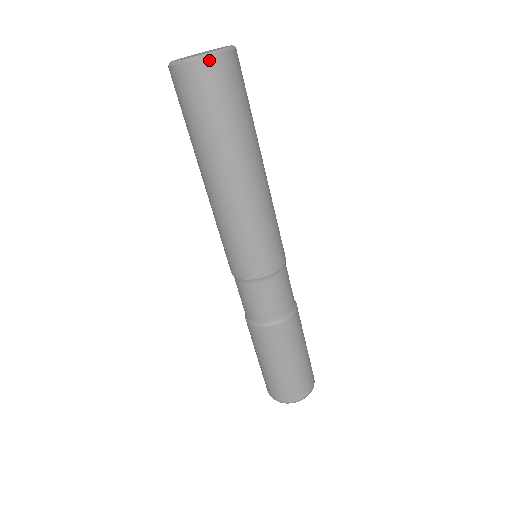
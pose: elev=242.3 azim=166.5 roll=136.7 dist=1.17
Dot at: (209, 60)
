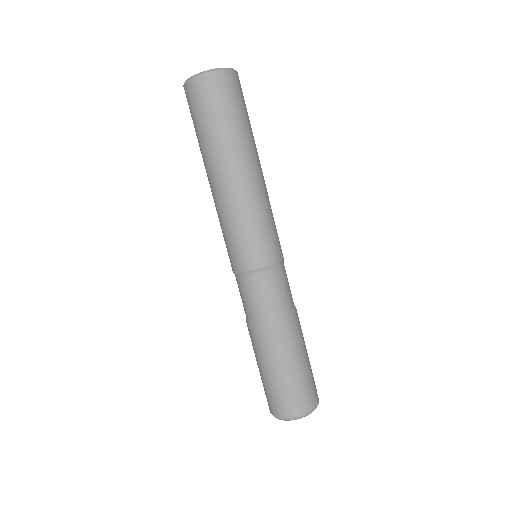
Dot at: (218, 73)
